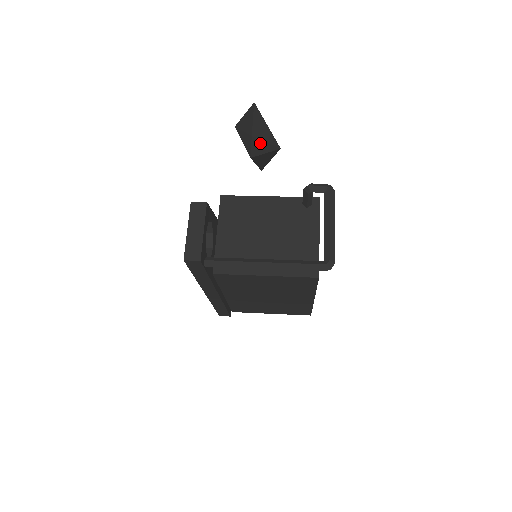
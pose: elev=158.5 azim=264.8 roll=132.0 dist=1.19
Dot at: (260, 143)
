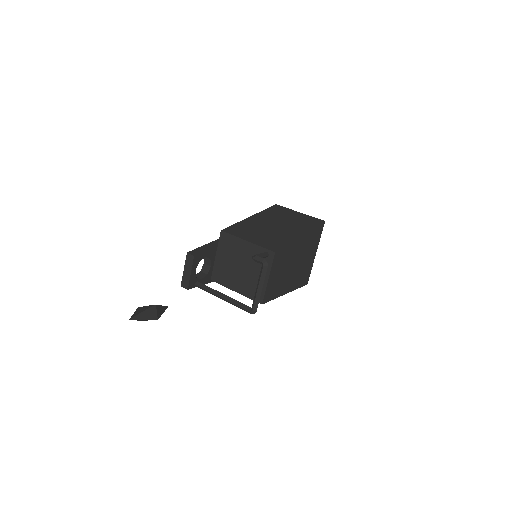
Dot at: (145, 320)
